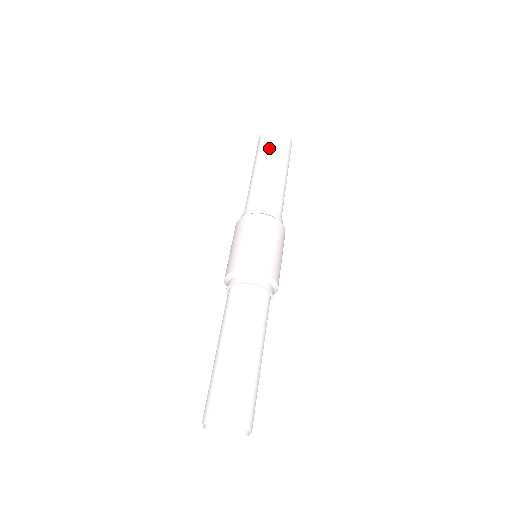
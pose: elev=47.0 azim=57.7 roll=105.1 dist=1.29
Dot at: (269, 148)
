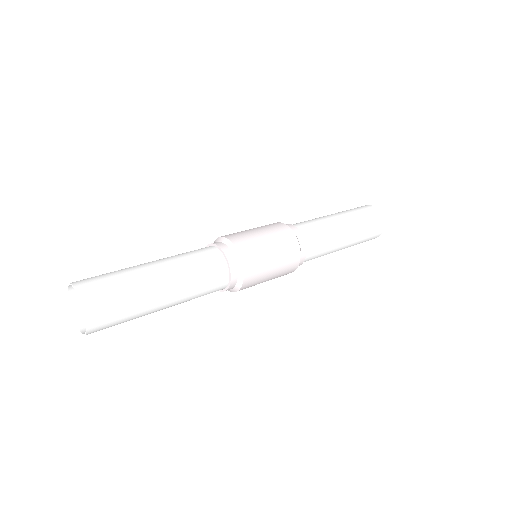
Dot at: (355, 211)
